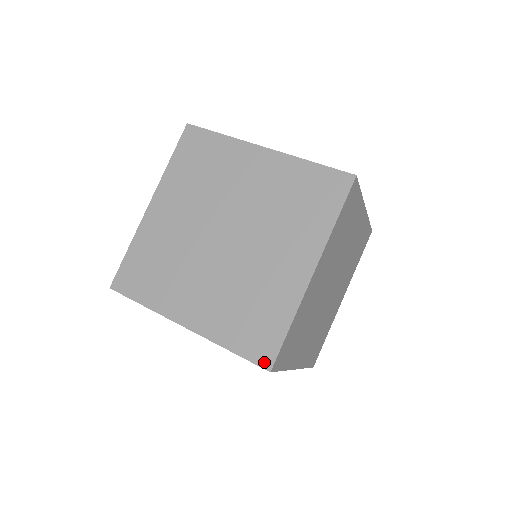
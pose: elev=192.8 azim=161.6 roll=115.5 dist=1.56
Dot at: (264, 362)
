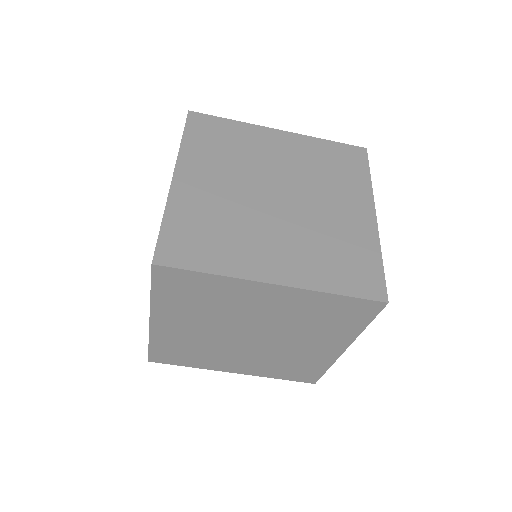
Dot at: occluded
